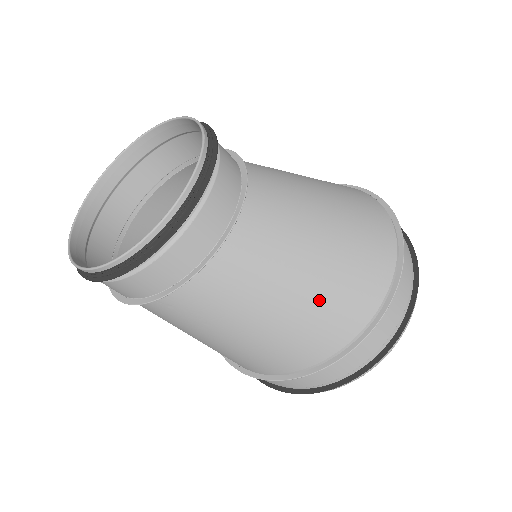
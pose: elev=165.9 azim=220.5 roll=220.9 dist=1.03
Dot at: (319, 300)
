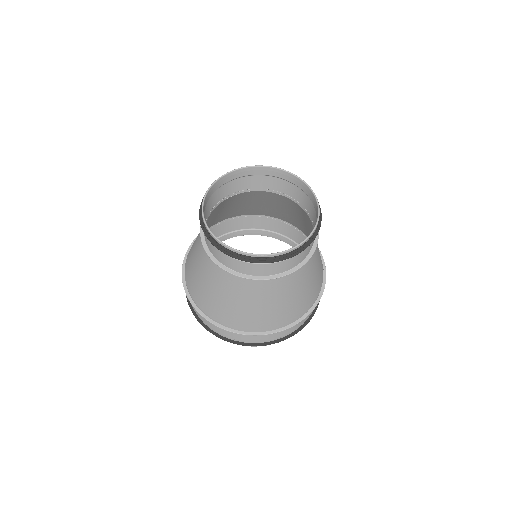
Dot at: (320, 265)
